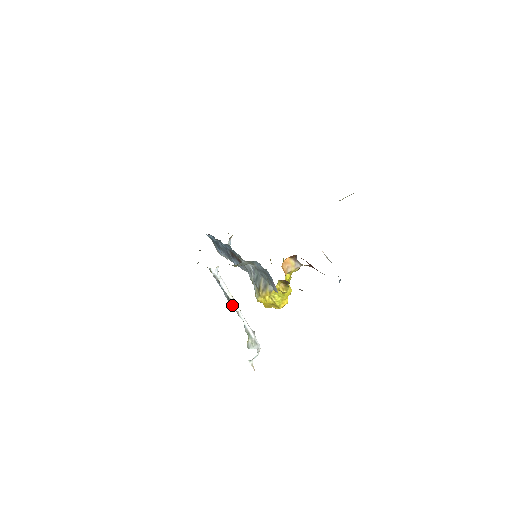
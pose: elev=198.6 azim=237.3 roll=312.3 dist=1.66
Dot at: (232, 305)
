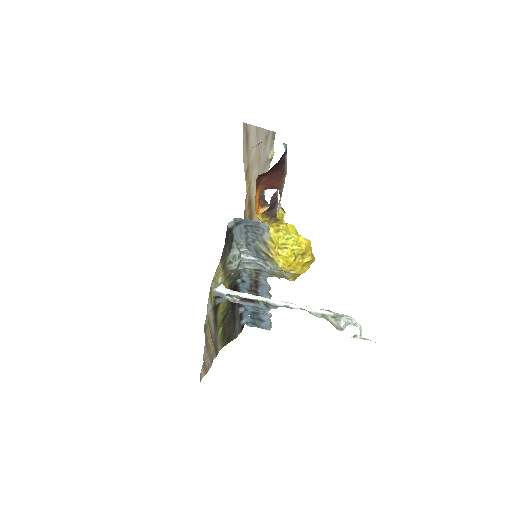
Dot at: (274, 305)
